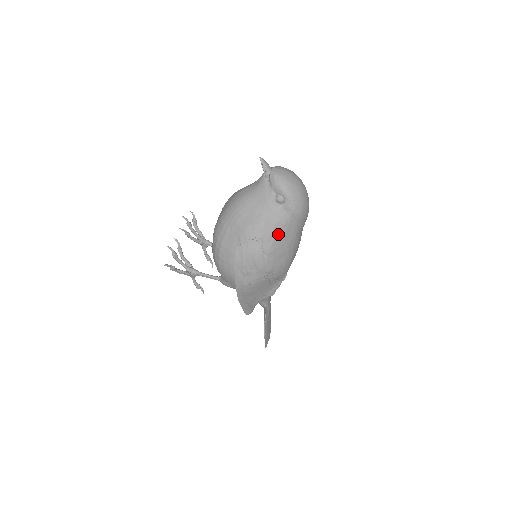
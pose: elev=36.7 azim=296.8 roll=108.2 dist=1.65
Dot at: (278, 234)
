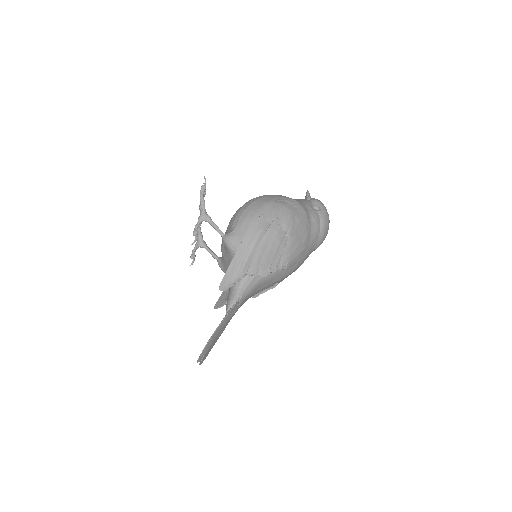
Dot at: (308, 218)
